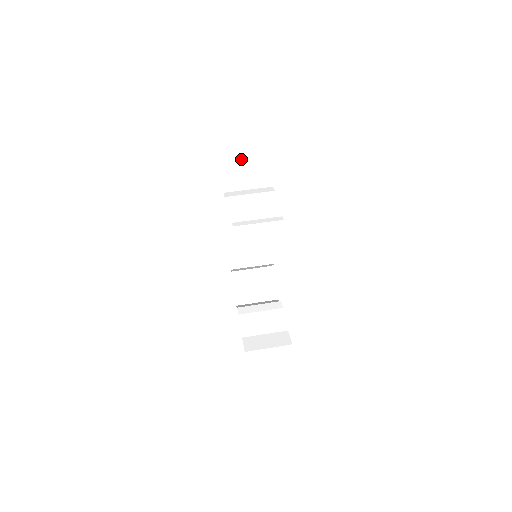
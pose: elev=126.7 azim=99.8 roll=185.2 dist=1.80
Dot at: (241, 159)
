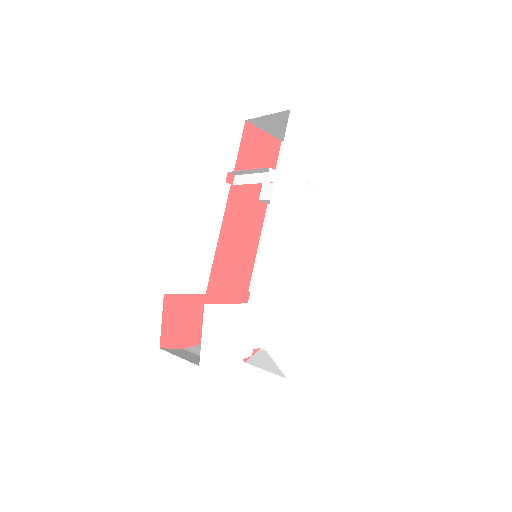
Dot at: occluded
